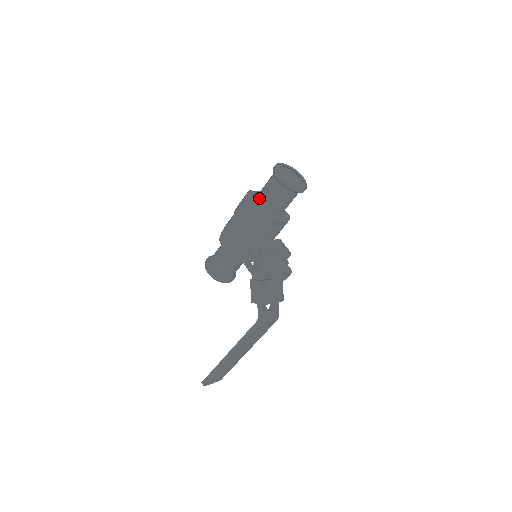
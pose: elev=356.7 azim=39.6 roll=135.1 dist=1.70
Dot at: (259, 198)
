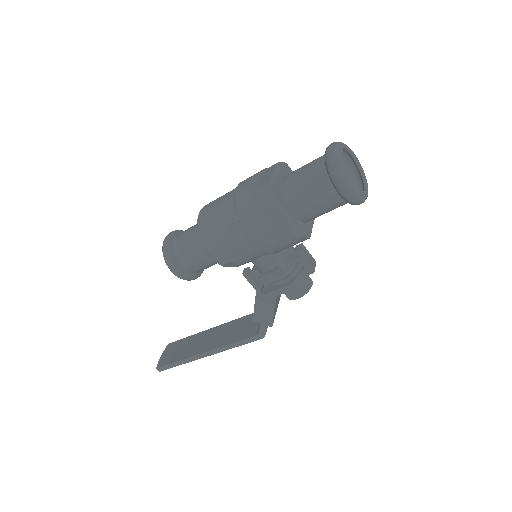
Dot at: (291, 203)
